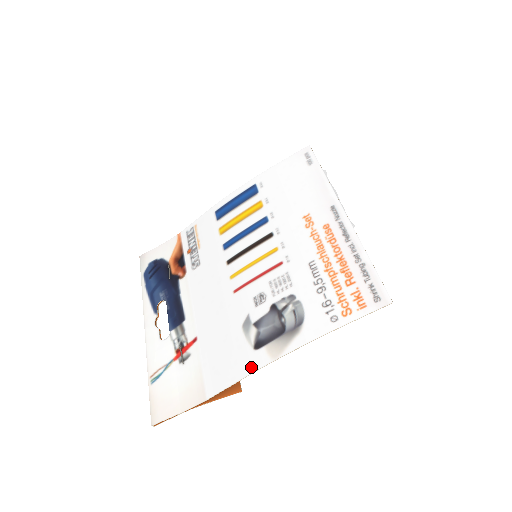
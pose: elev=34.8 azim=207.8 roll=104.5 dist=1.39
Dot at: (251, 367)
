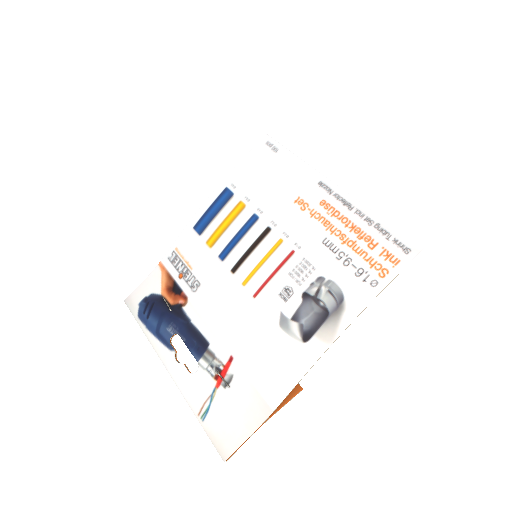
Dot at: (309, 360)
